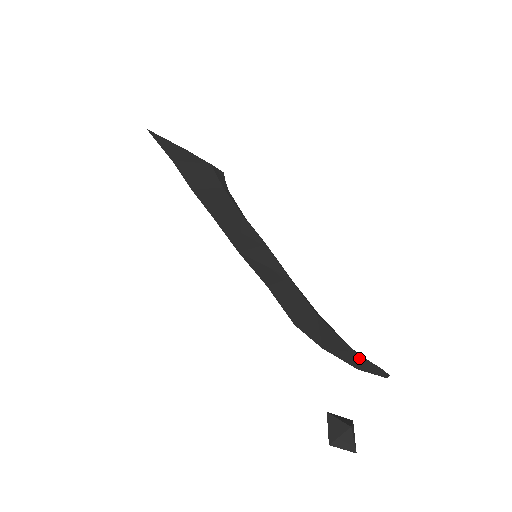
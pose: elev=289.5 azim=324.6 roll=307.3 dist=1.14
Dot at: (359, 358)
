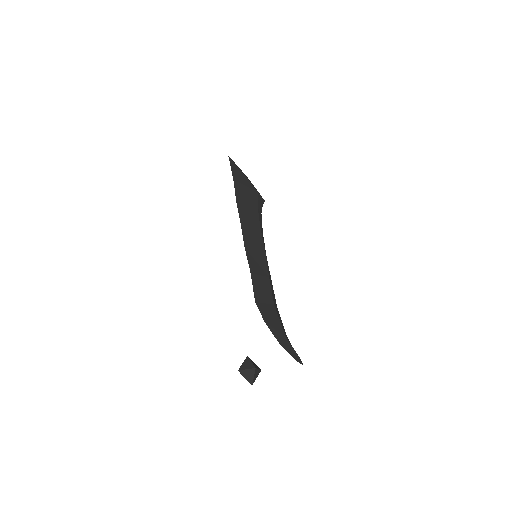
Dot at: (286, 341)
